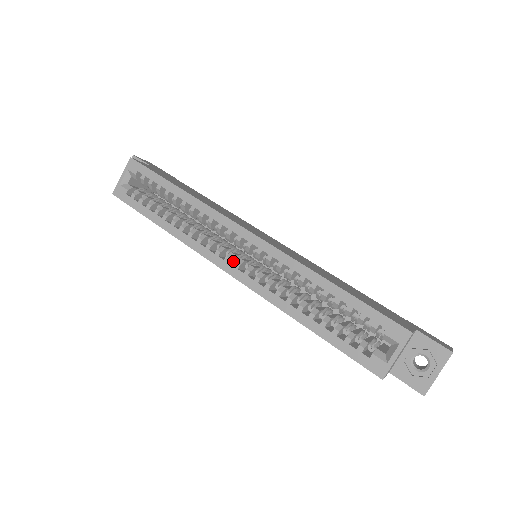
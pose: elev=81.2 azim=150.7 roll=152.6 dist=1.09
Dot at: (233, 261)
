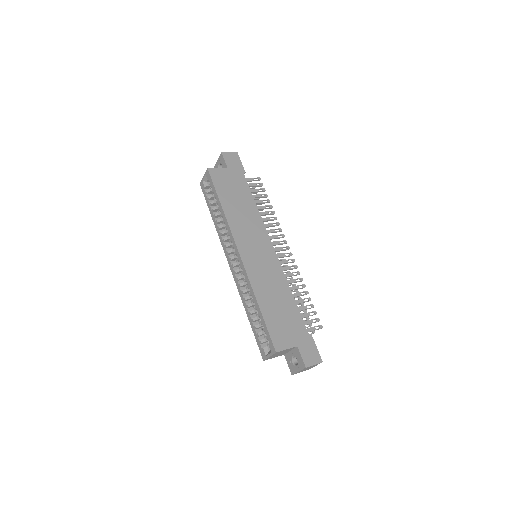
Dot at: (236, 260)
